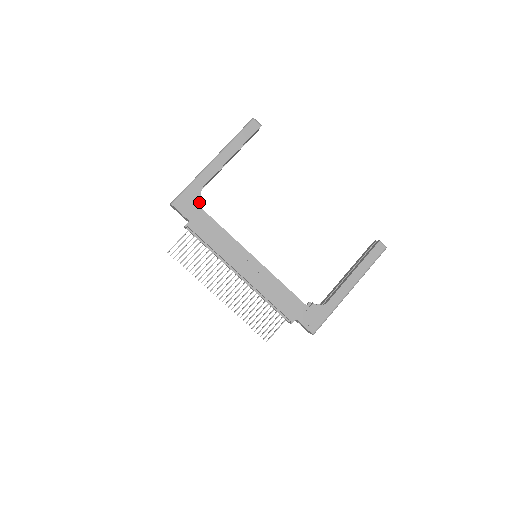
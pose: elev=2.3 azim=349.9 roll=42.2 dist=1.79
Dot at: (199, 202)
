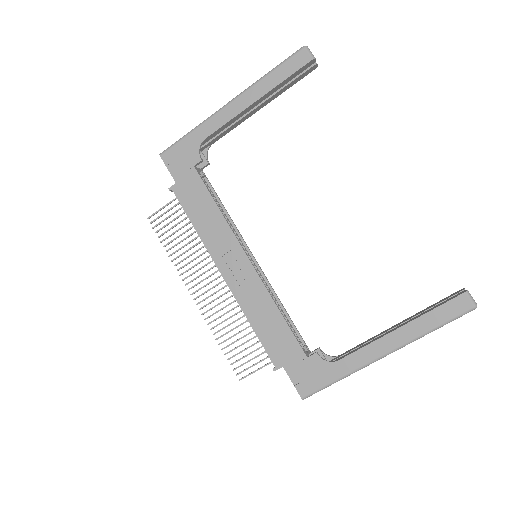
Dot at: (195, 159)
